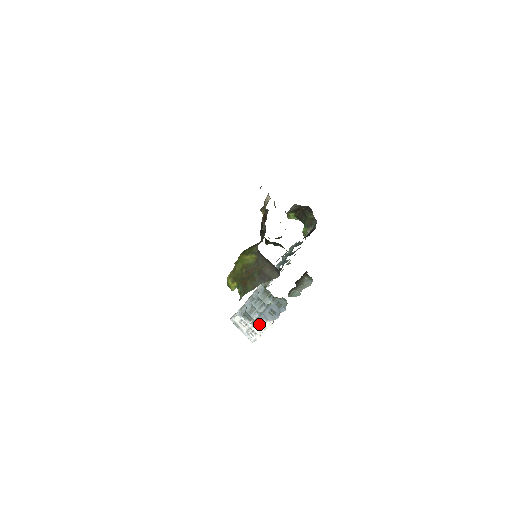
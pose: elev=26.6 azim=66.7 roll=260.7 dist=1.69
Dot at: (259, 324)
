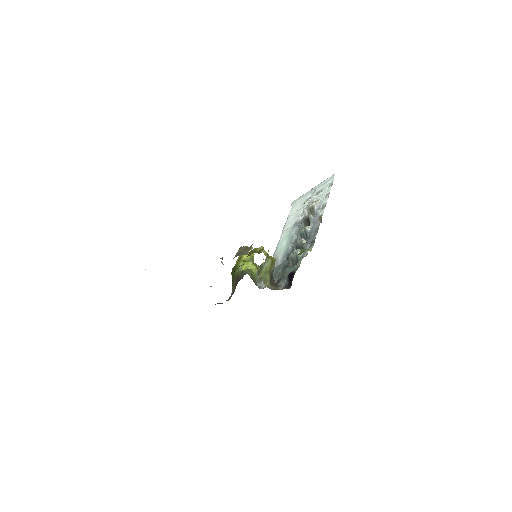
Dot at: occluded
